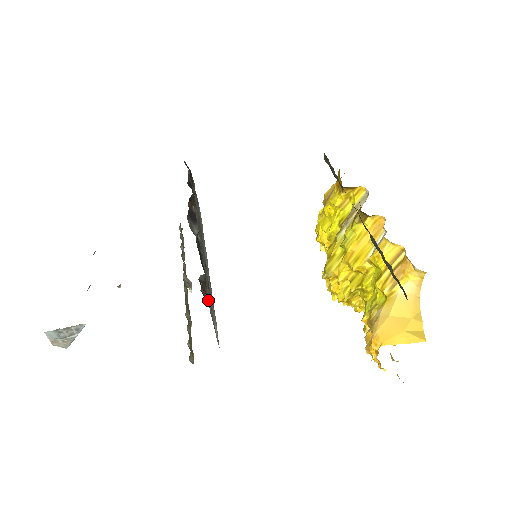
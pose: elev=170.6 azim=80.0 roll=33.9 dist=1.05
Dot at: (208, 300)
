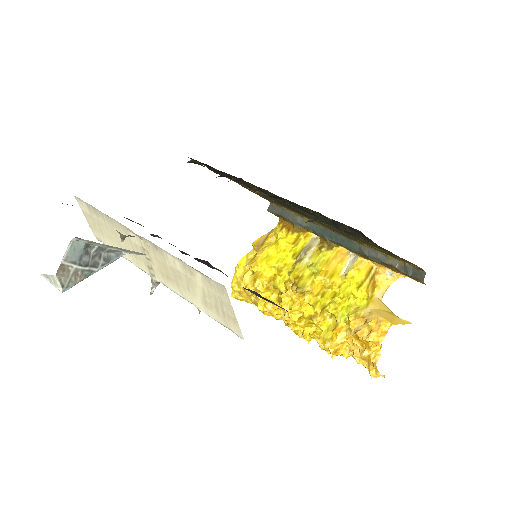
Dot at: occluded
